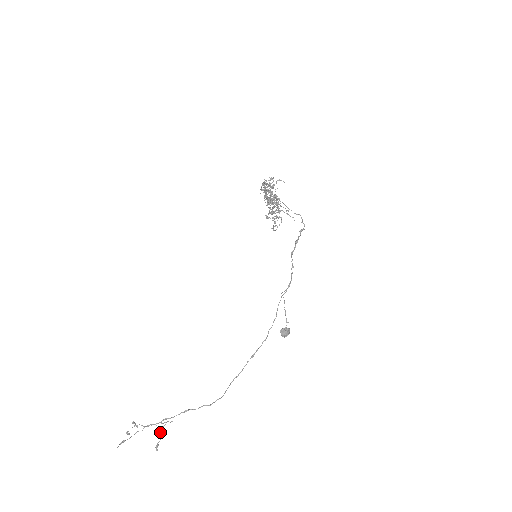
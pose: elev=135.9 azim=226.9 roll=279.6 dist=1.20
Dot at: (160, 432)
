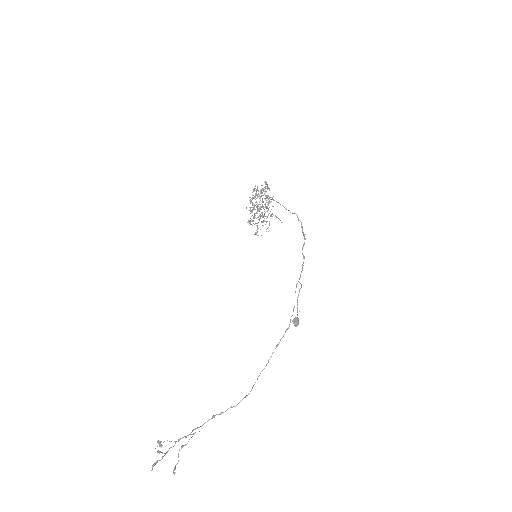
Dot at: occluded
